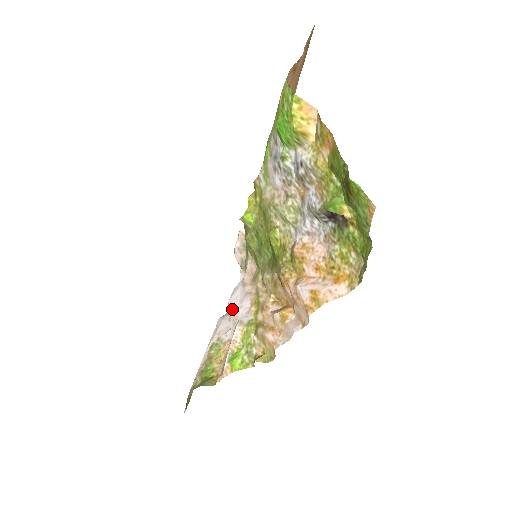
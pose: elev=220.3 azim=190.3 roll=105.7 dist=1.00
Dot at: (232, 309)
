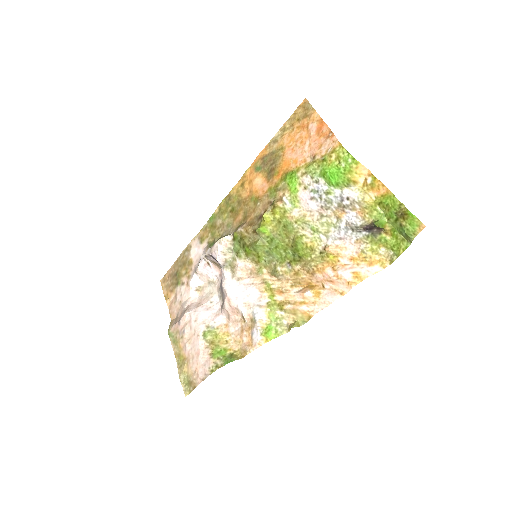
Dot at: (238, 299)
